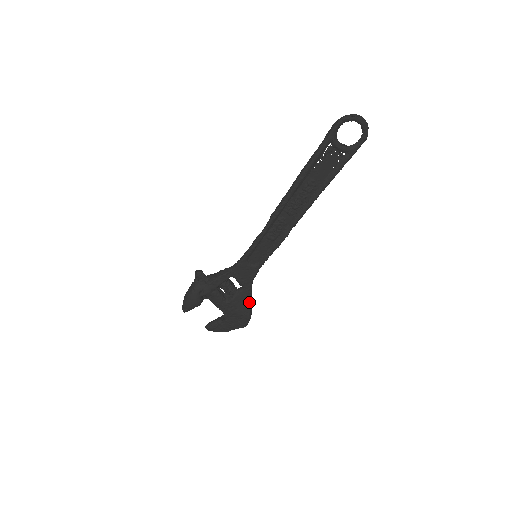
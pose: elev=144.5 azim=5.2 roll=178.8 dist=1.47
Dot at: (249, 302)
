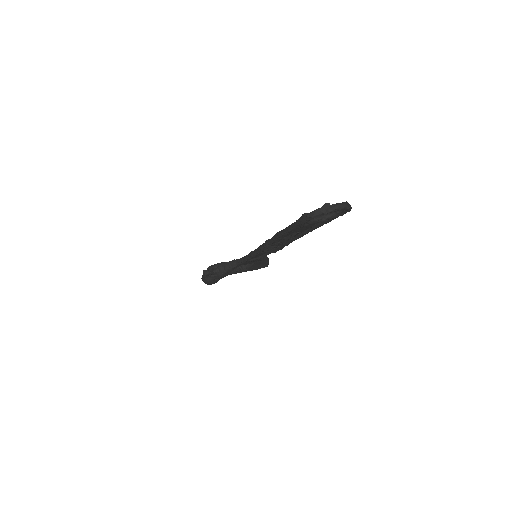
Dot at: (263, 263)
